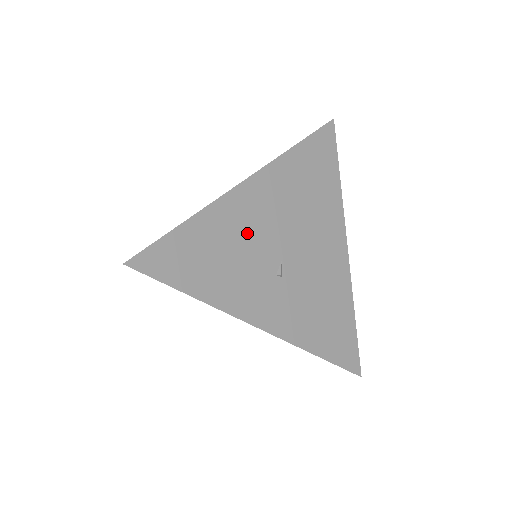
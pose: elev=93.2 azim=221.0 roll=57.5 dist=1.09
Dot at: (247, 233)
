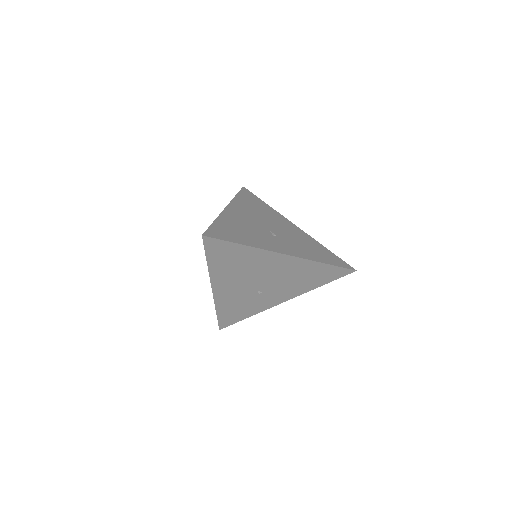
Dot at: (245, 223)
